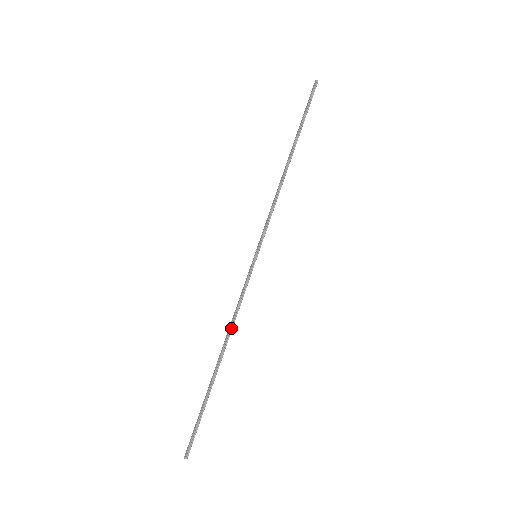
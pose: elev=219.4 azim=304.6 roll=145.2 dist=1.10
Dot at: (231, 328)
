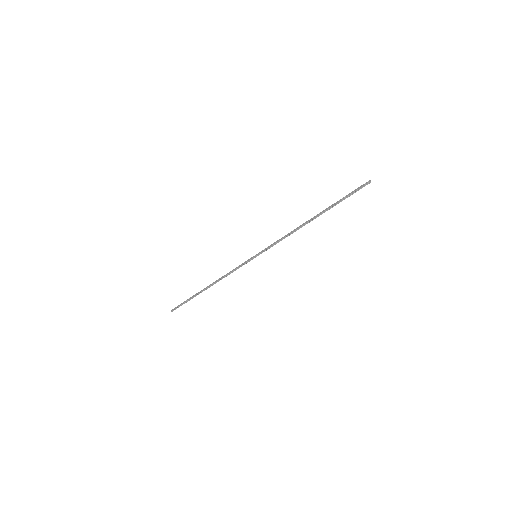
Dot at: (221, 279)
